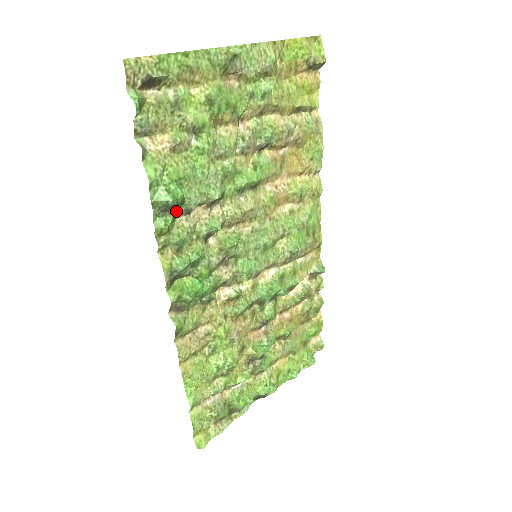
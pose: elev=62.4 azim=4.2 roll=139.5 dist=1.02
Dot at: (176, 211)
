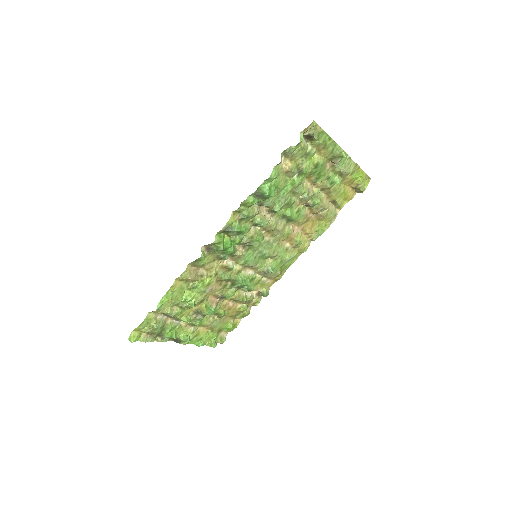
Dot at: (261, 200)
